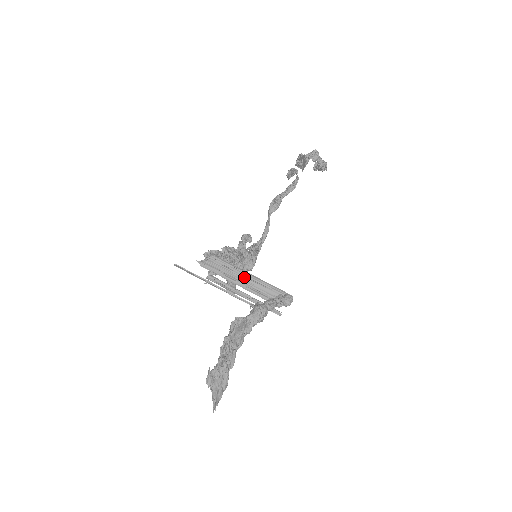
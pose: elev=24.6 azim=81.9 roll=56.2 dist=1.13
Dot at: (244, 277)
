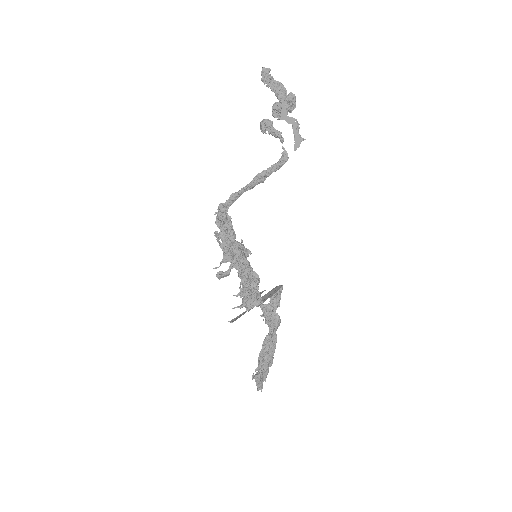
Dot at: occluded
